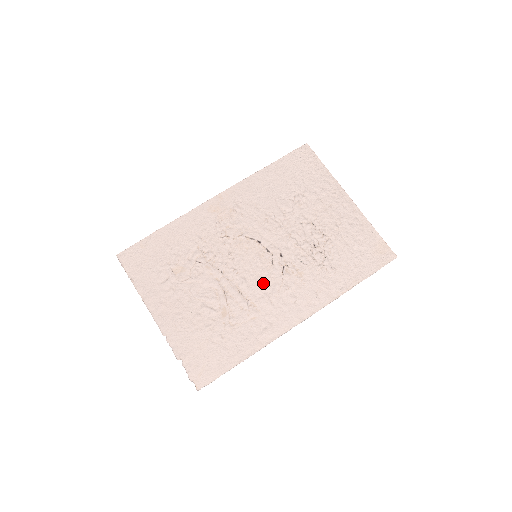
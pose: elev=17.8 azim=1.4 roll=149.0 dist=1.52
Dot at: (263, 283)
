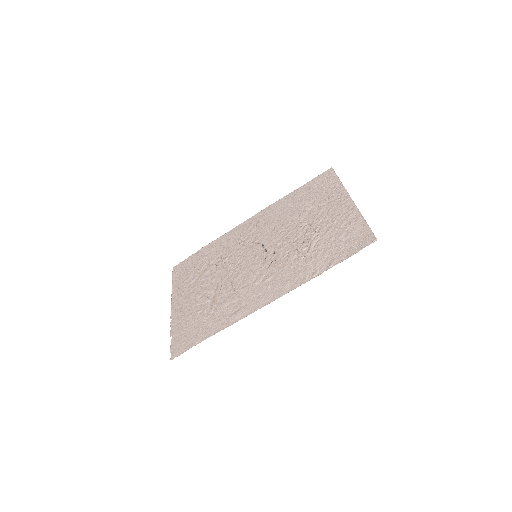
Dot at: (251, 275)
